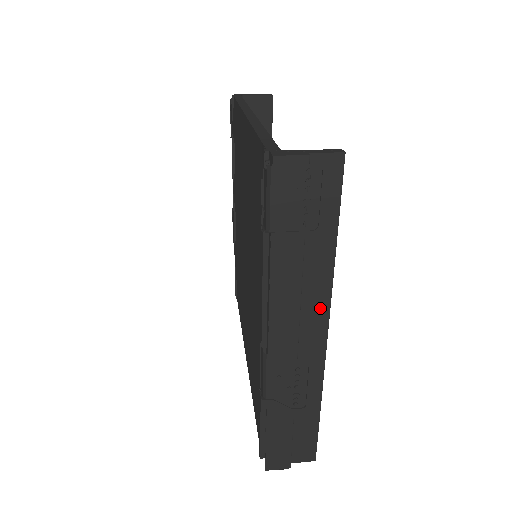
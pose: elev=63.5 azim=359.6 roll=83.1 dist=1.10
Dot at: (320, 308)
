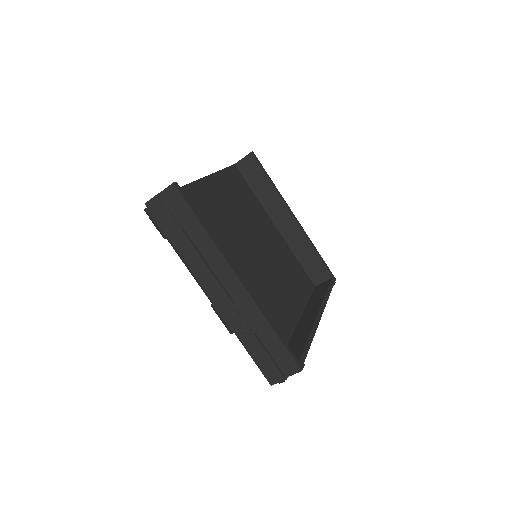
Dot at: (223, 266)
